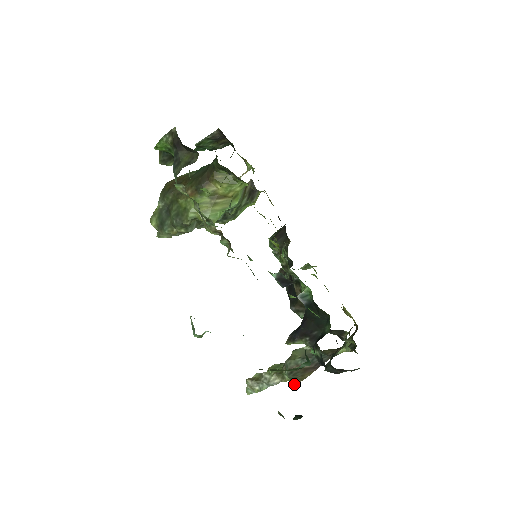
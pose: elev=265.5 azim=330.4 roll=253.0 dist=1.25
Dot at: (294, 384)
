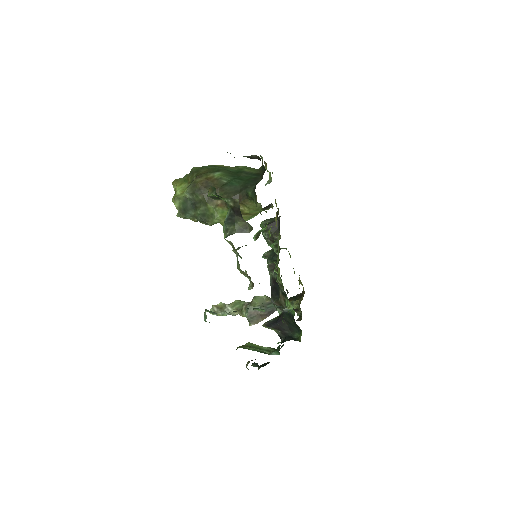
Dot at: (250, 325)
